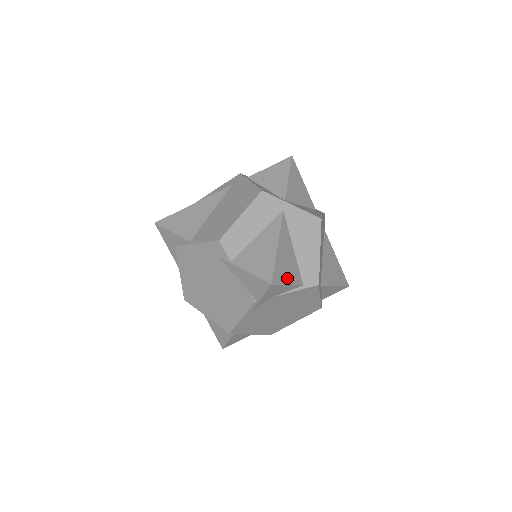
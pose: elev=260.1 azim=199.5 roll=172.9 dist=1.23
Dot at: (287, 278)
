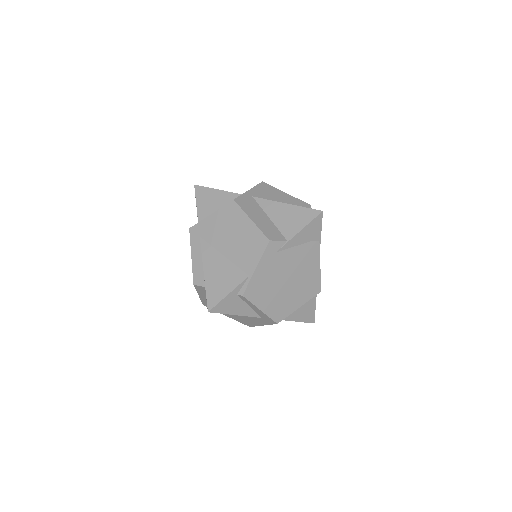
Dot at: occluded
